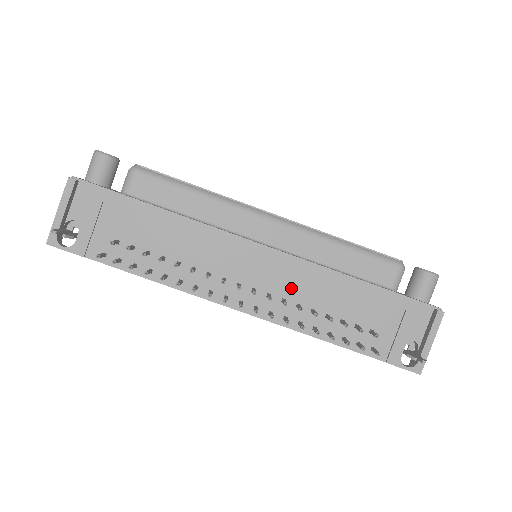
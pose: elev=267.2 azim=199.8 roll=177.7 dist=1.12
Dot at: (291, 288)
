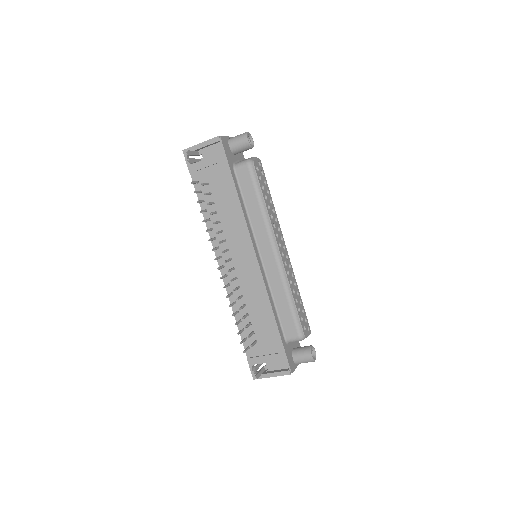
Dot at: (248, 287)
